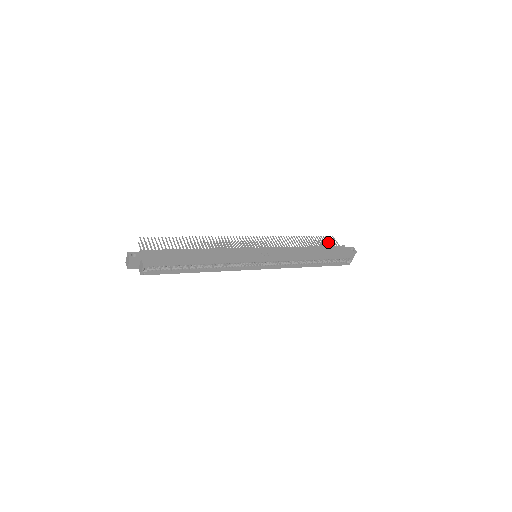
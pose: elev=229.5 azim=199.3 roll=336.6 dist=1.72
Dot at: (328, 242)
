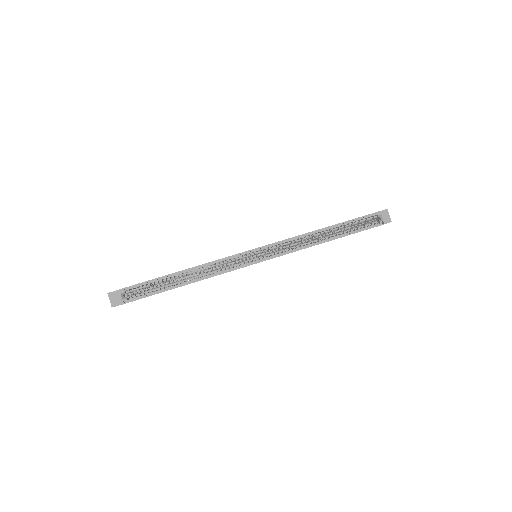
Dot at: occluded
